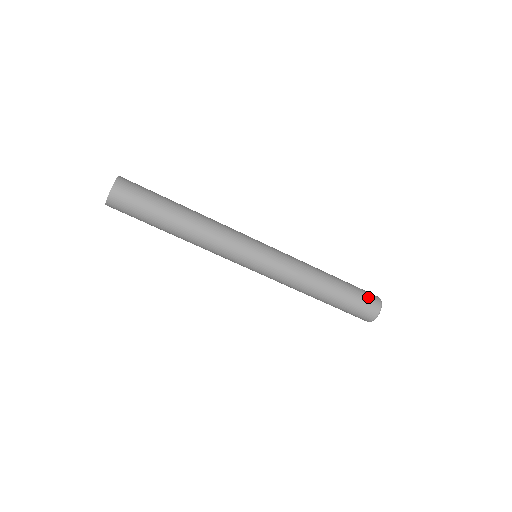
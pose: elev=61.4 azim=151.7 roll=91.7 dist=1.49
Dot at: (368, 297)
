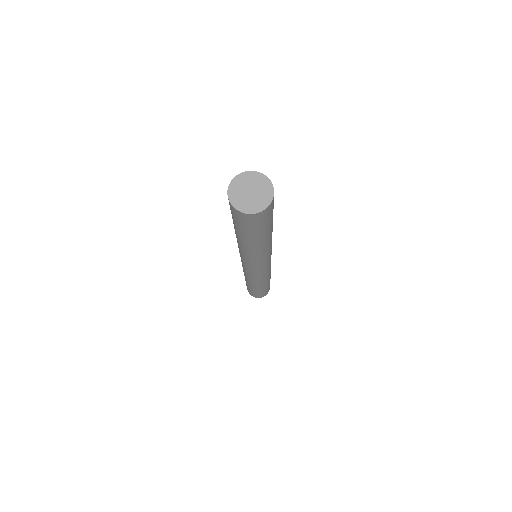
Dot at: (269, 288)
